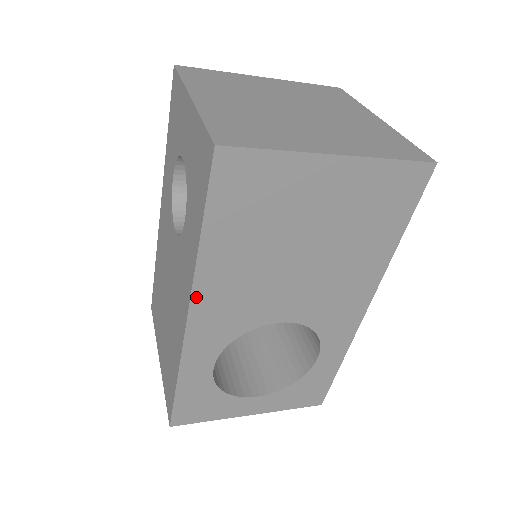
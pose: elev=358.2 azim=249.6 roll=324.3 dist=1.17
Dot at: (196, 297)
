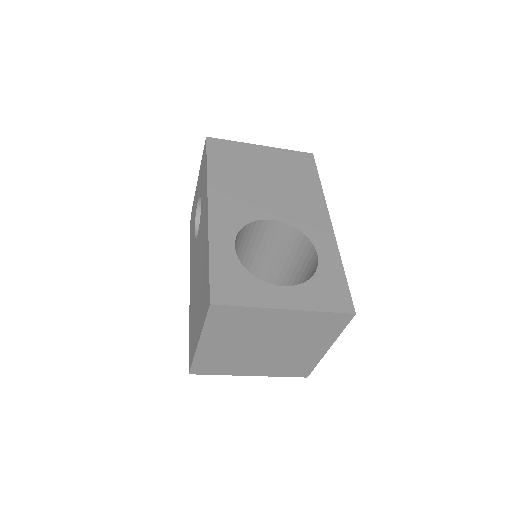
Dot at: (211, 194)
